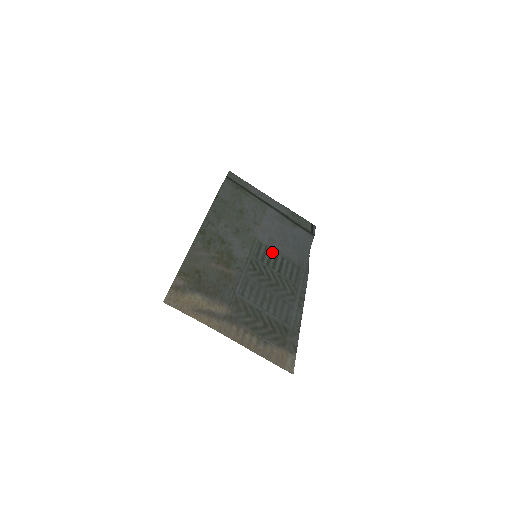
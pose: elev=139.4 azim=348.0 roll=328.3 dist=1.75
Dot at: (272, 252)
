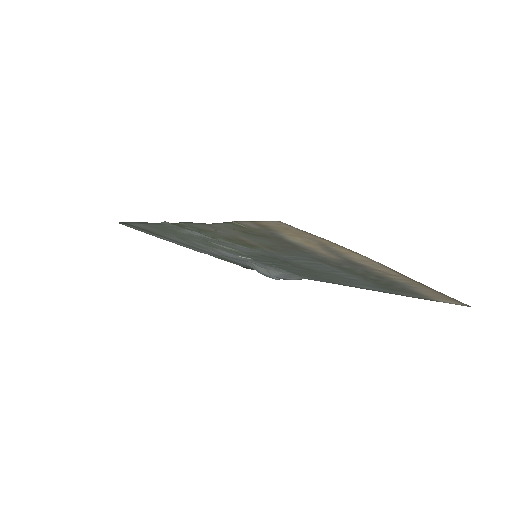
Dot at: (259, 261)
